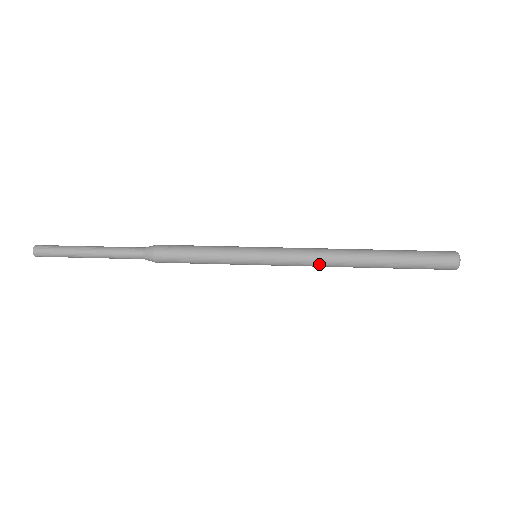
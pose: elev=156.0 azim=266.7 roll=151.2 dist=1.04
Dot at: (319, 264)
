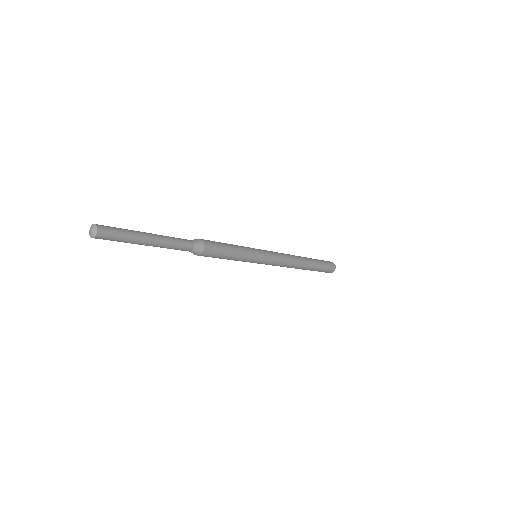
Dot at: occluded
